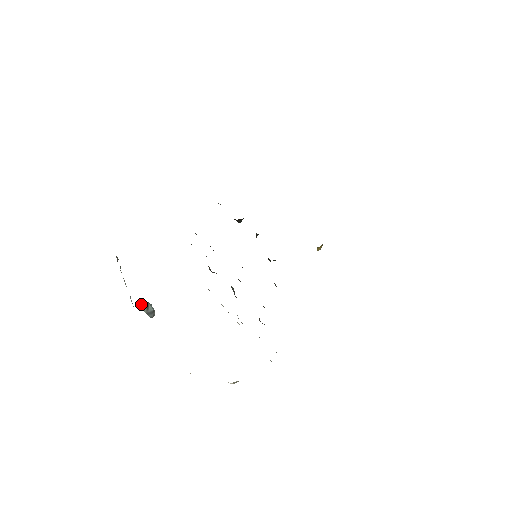
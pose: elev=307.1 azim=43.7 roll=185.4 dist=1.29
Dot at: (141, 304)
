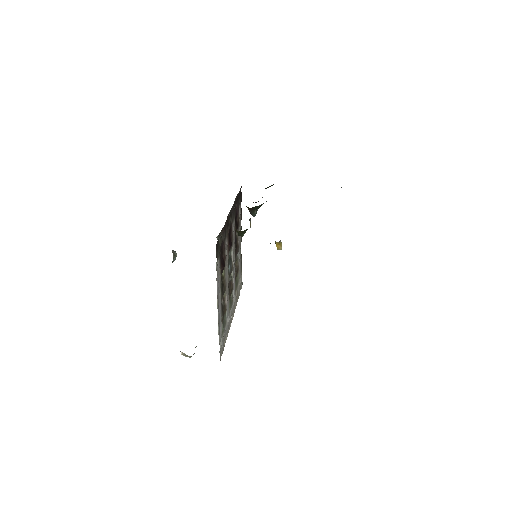
Dot at: (173, 252)
